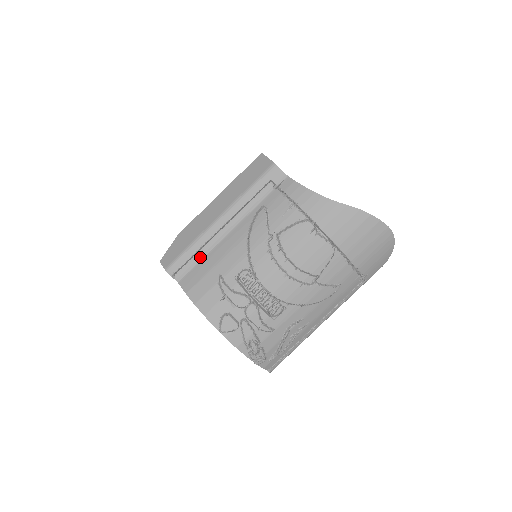
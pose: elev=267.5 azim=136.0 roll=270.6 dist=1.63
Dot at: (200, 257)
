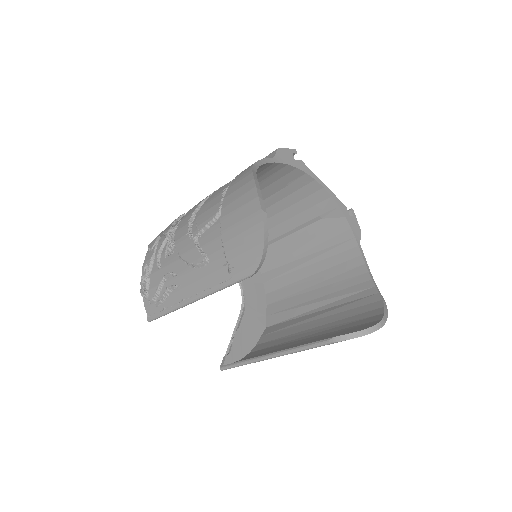
Dot at: occluded
